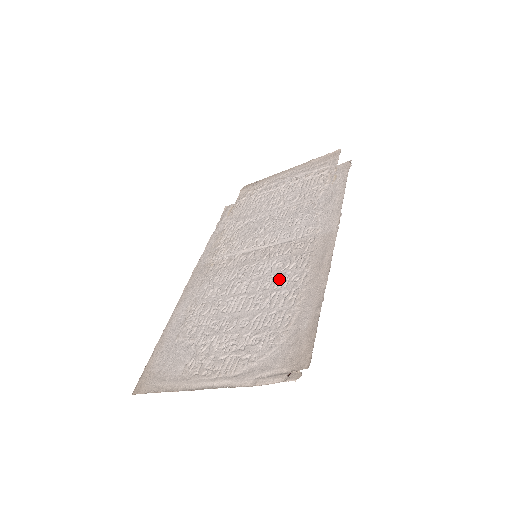
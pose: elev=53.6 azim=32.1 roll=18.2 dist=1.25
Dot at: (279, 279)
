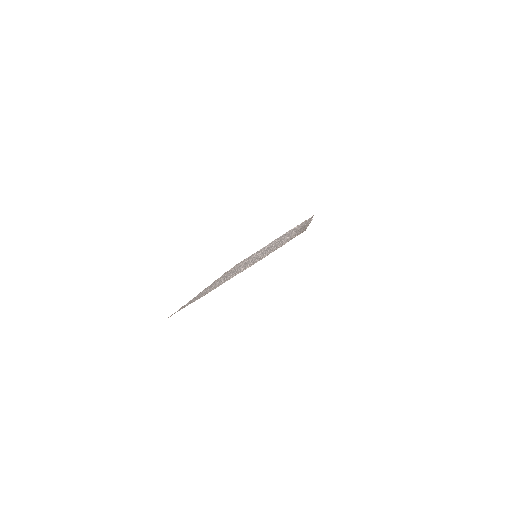
Dot at: occluded
